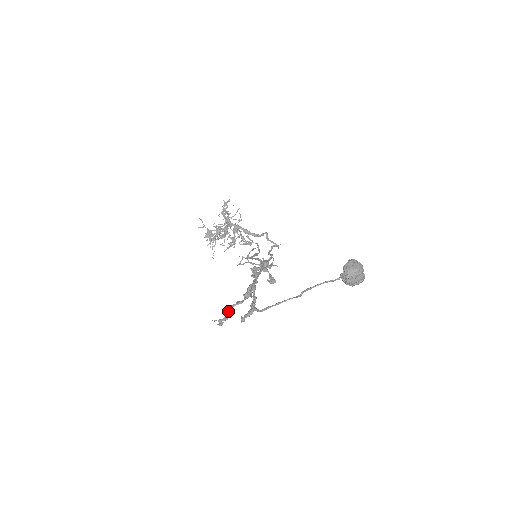
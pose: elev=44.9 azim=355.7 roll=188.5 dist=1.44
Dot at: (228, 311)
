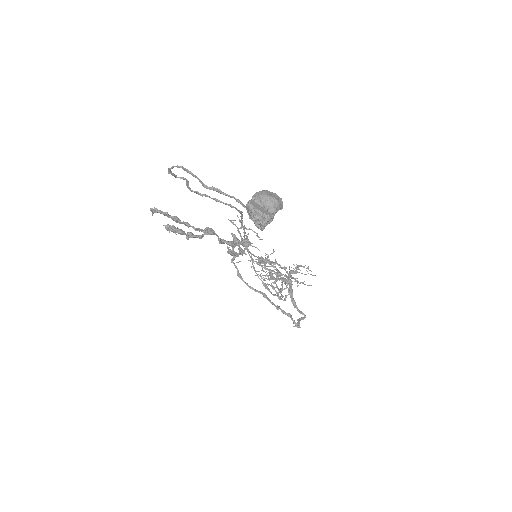
Dot at: occluded
